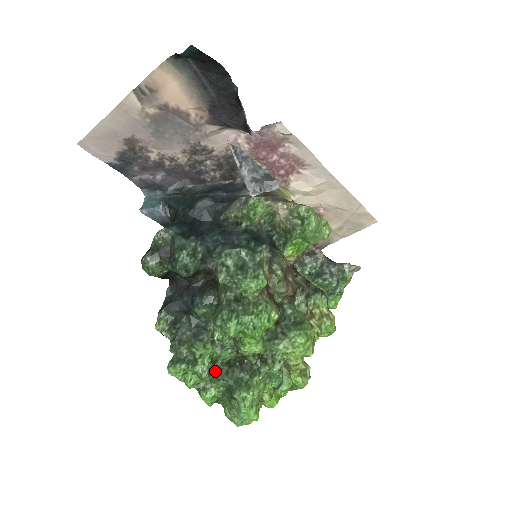
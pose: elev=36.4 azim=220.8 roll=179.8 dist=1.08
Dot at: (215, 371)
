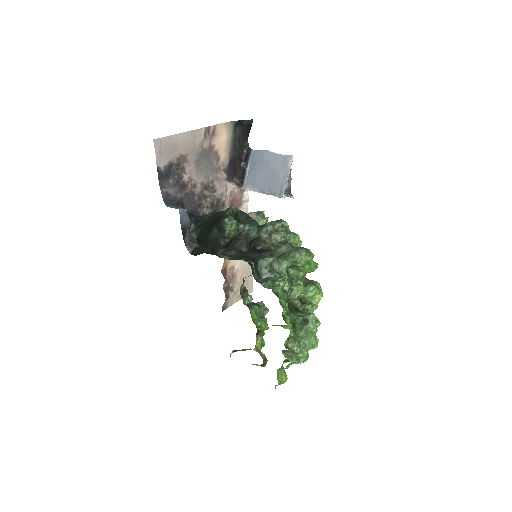
Dot at: occluded
